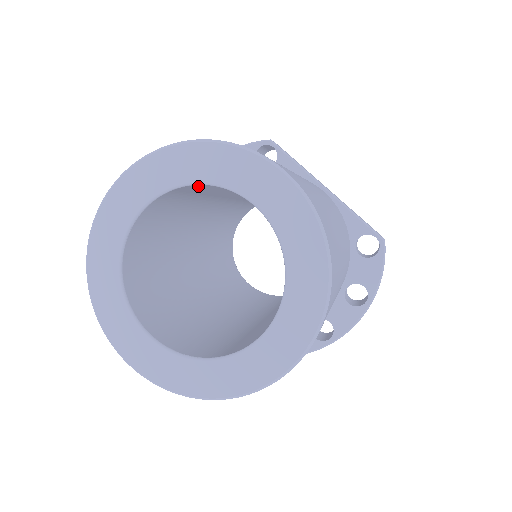
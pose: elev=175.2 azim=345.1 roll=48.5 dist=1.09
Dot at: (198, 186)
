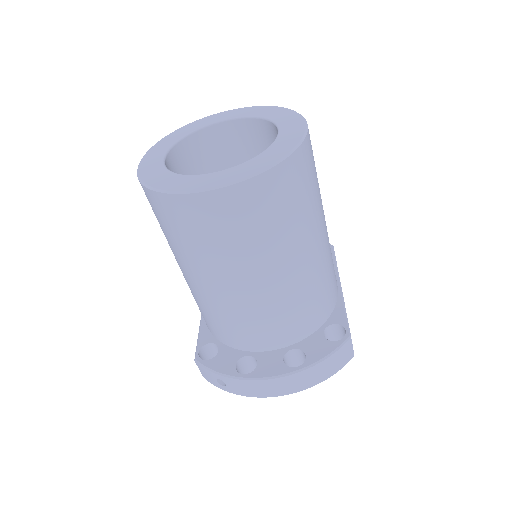
Dot at: (263, 128)
